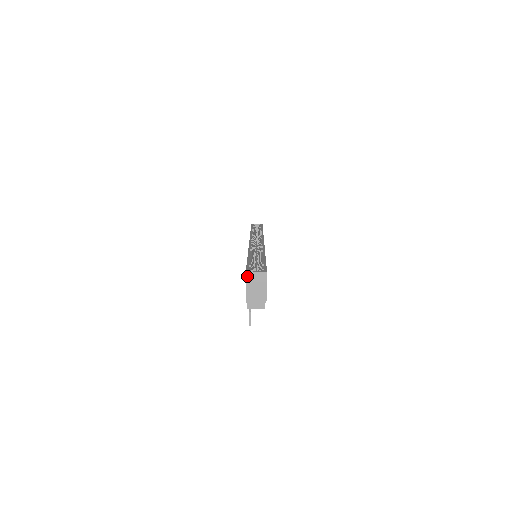
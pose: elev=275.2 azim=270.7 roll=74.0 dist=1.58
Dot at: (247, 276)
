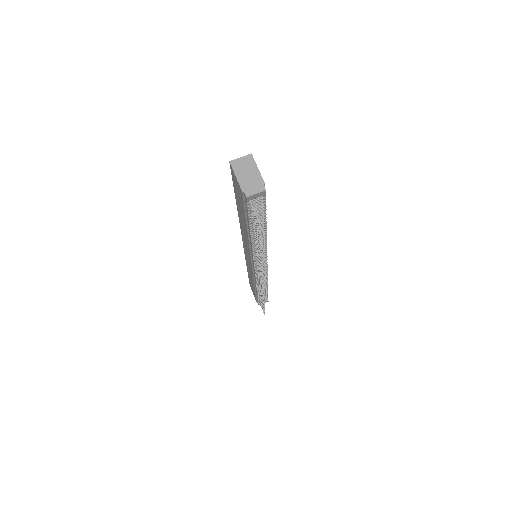
Dot at: (232, 165)
